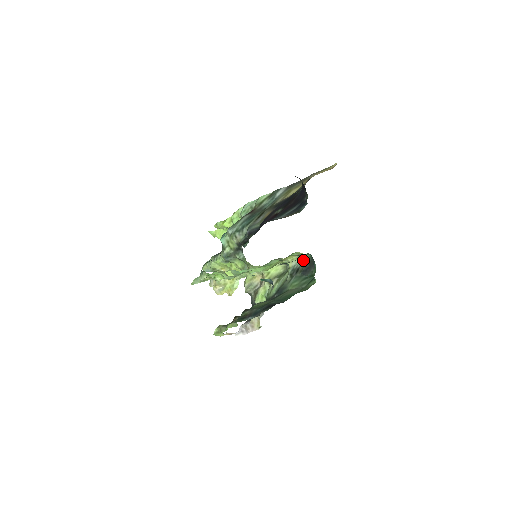
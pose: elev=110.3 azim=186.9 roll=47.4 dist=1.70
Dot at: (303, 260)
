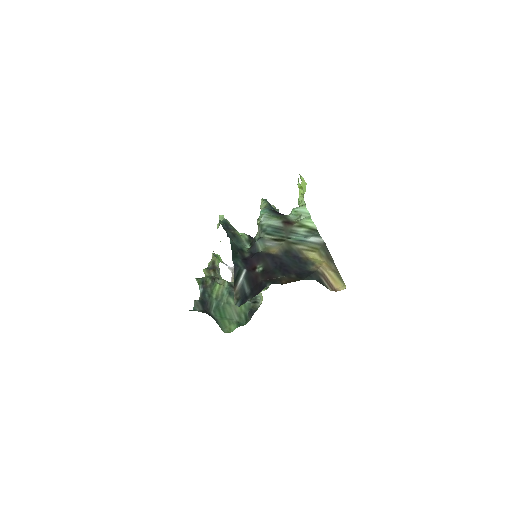
Dot at: occluded
